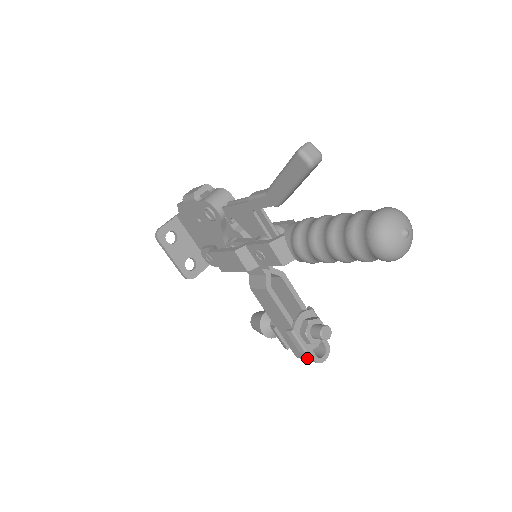
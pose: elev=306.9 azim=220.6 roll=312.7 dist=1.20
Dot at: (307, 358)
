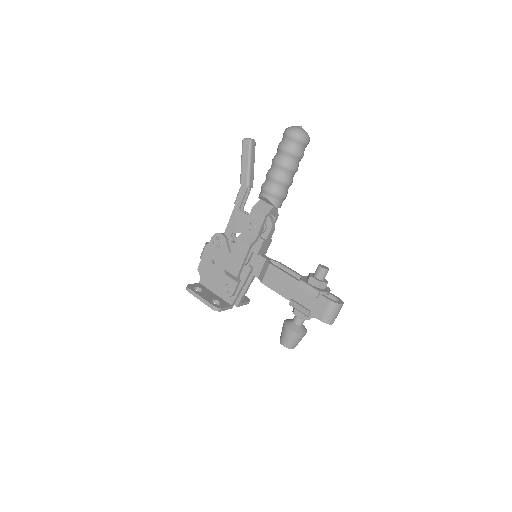
Dot at: (326, 306)
